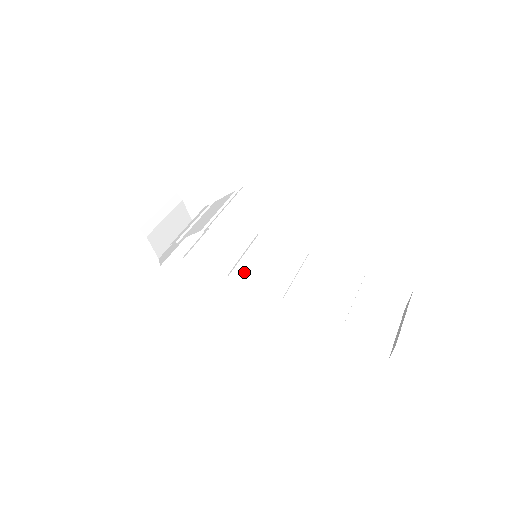
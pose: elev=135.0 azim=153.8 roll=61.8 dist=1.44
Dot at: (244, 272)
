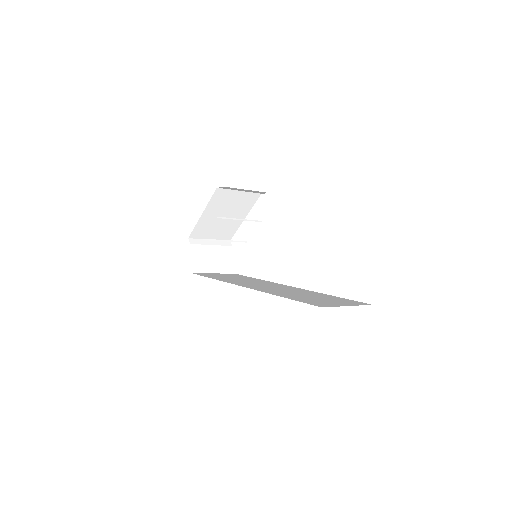
Dot at: (248, 281)
